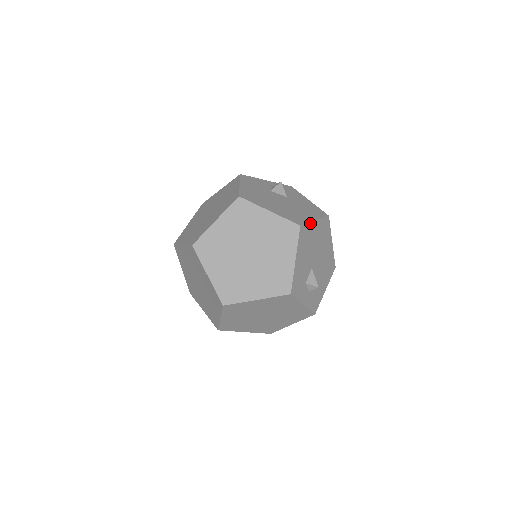
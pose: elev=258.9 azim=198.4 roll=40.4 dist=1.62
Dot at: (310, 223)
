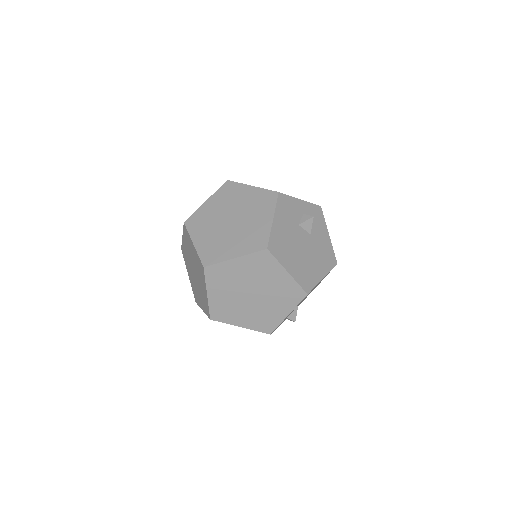
Dot at: occluded
